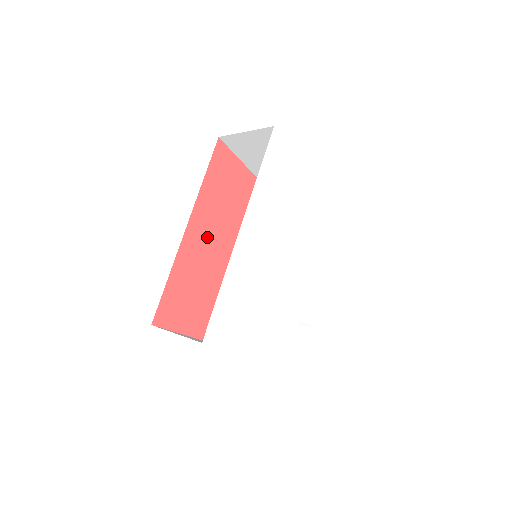
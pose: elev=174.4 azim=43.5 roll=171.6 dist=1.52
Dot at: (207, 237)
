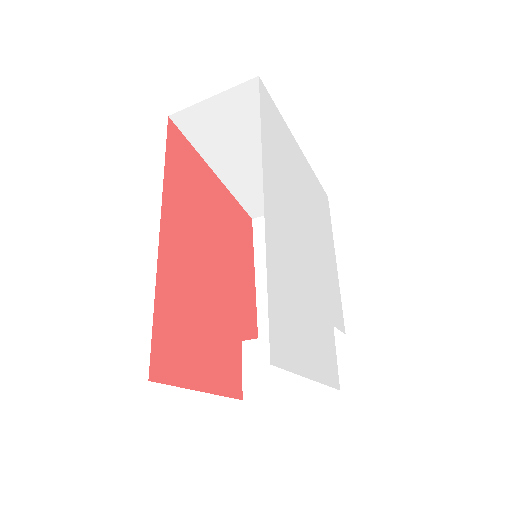
Dot at: (184, 245)
